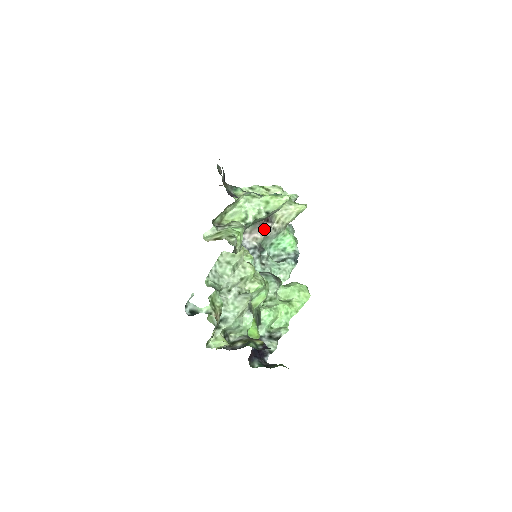
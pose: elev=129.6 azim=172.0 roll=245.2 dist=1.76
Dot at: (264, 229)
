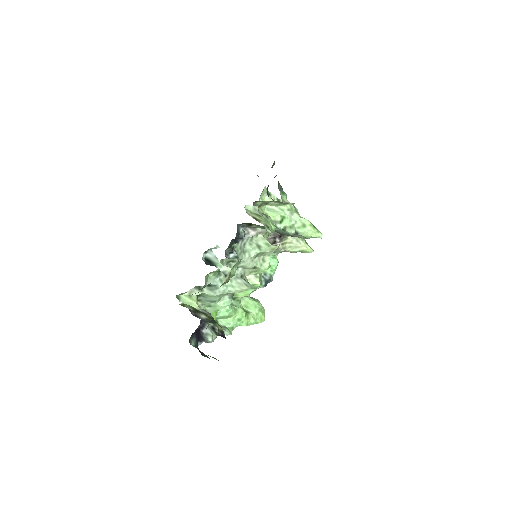
Dot at: (271, 240)
